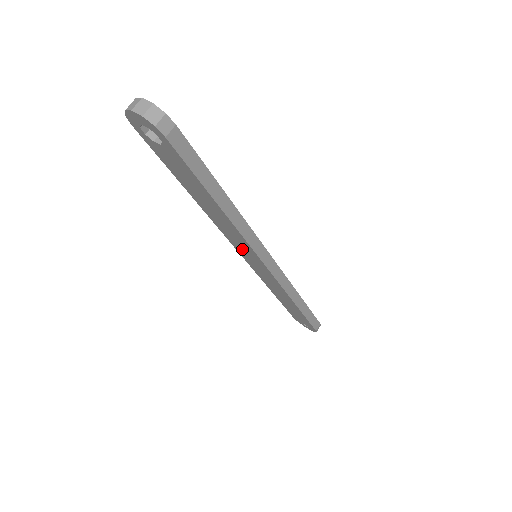
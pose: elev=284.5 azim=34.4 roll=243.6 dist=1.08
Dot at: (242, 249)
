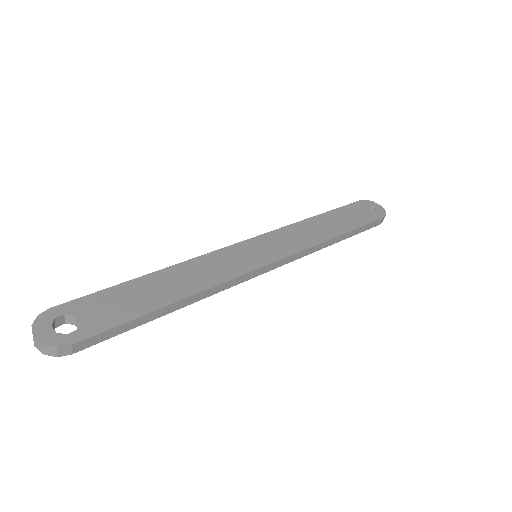
Dot at: occluded
